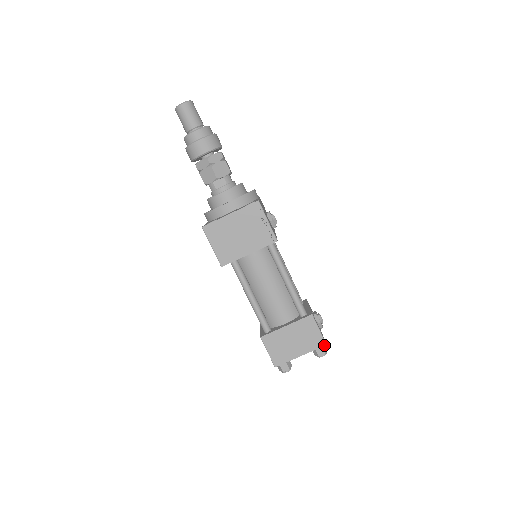
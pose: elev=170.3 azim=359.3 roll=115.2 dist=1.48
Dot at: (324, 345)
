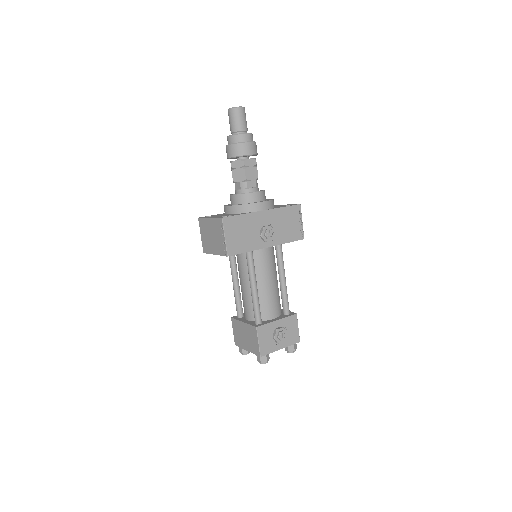
Dot at: (259, 356)
